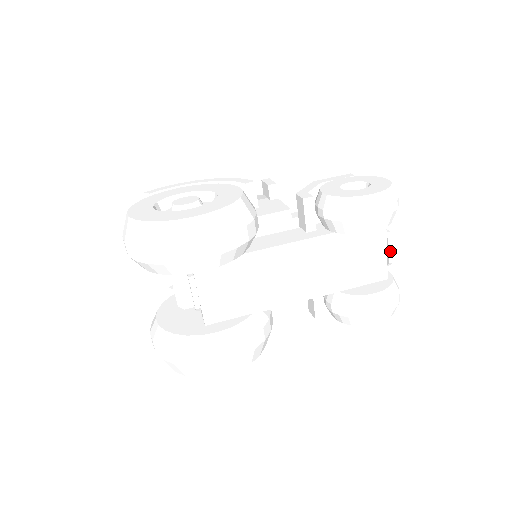
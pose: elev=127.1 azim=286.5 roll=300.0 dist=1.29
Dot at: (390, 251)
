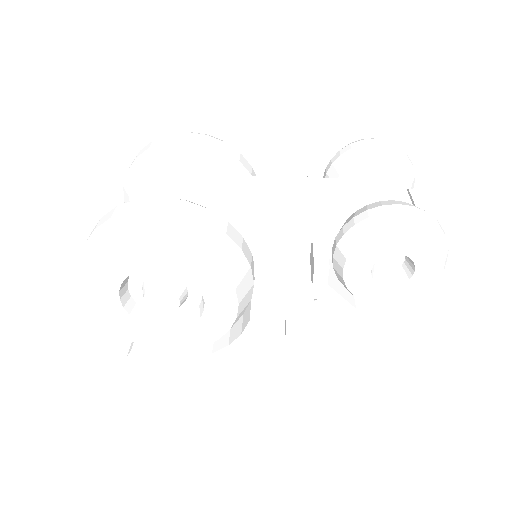
Dot at: (414, 198)
